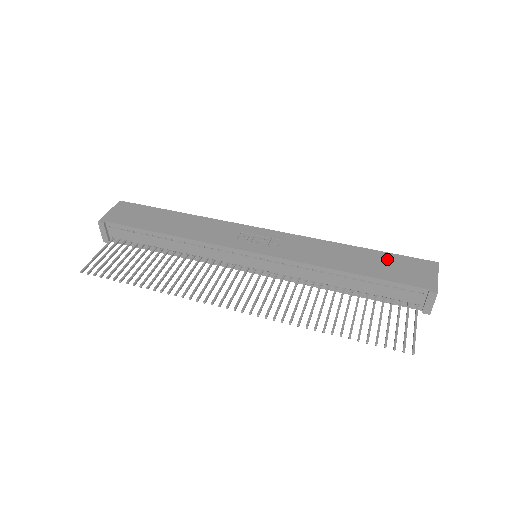
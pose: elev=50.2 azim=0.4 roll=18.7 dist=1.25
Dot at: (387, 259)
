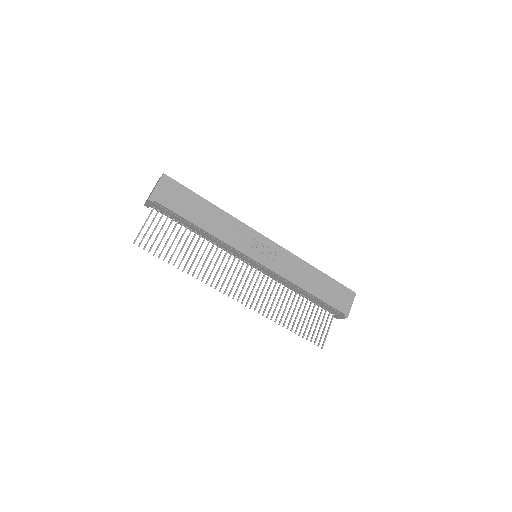
Dot at: (332, 285)
